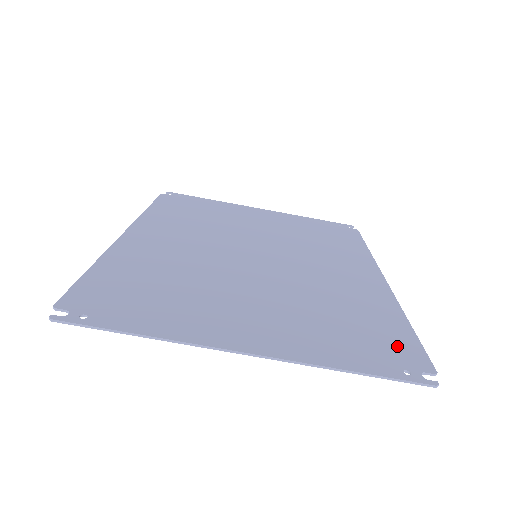
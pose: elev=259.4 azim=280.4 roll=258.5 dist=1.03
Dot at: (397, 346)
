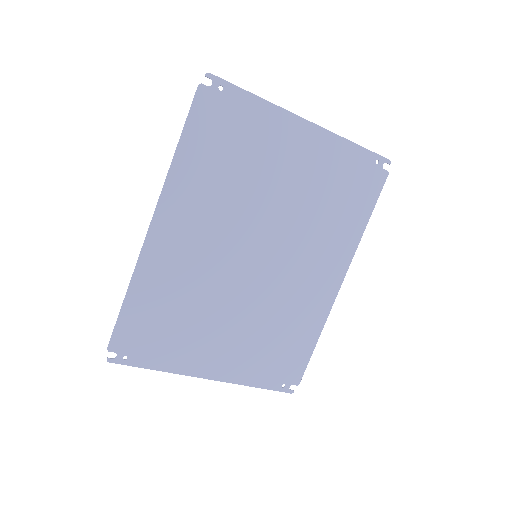
Dot at: (293, 366)
